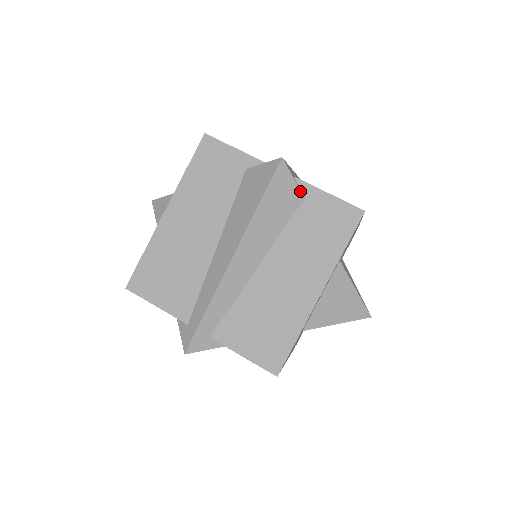
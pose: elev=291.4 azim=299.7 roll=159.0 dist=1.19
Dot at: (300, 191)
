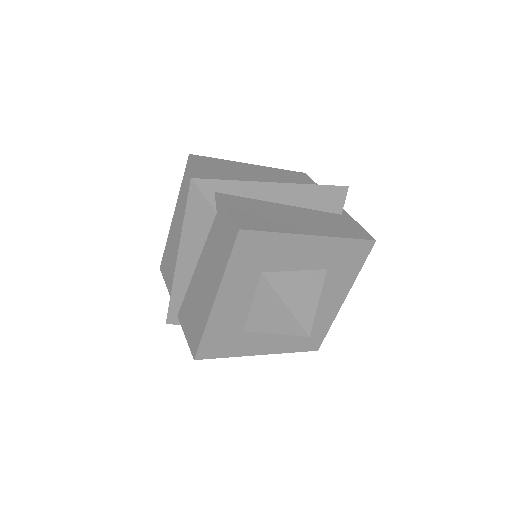
Dot at: (211, 206)
